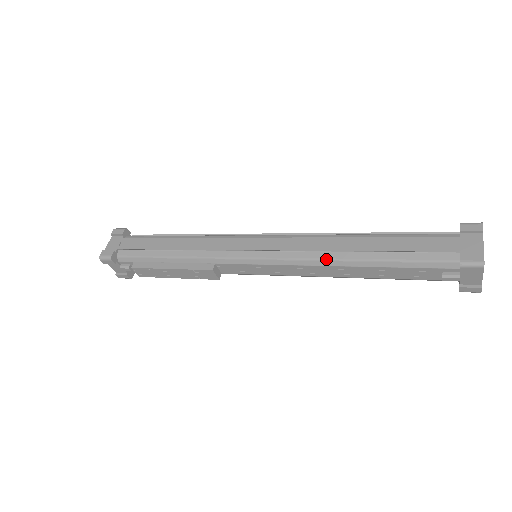
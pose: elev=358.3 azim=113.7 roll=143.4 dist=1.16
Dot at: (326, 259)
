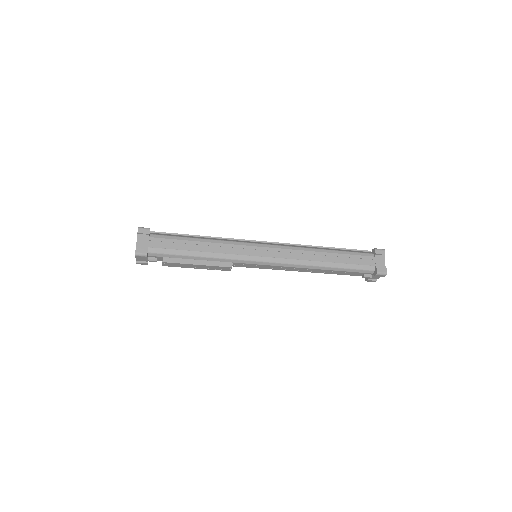
Dot at: (308, 265)
